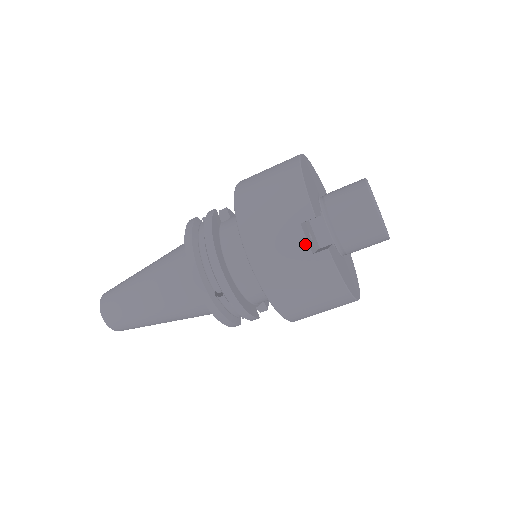
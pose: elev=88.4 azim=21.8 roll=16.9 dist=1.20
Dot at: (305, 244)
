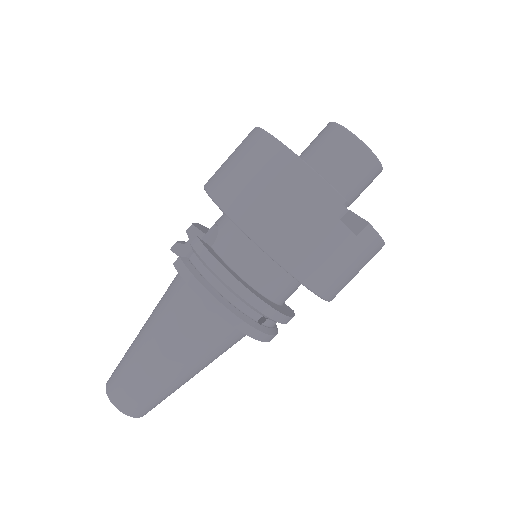
Dot at: (347, 231)
